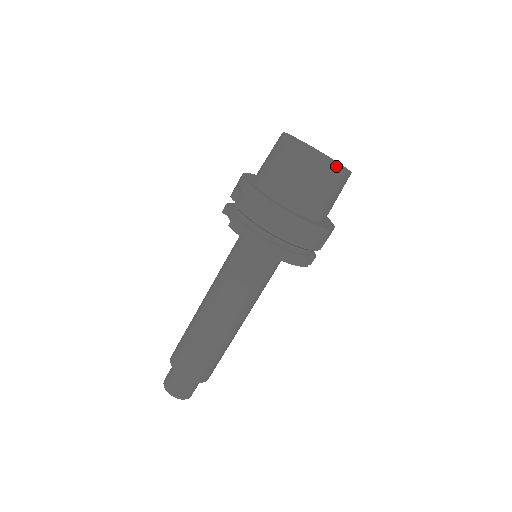
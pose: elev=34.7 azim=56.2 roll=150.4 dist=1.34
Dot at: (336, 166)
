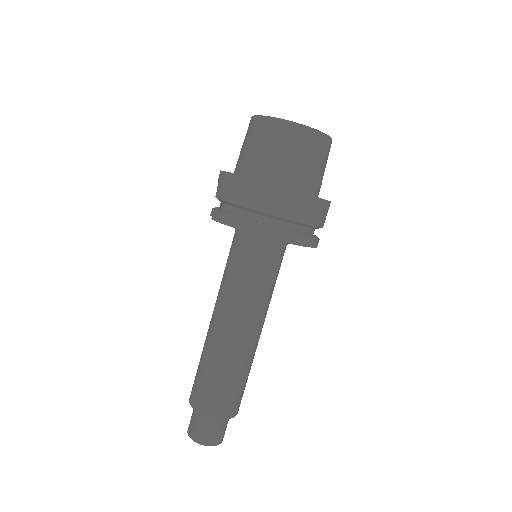
Dot at: (304, 126)
